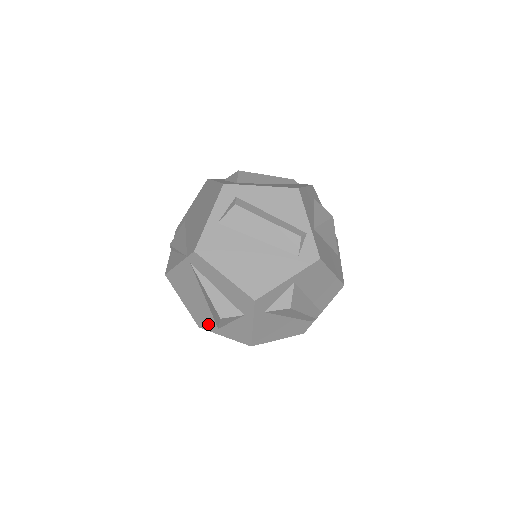
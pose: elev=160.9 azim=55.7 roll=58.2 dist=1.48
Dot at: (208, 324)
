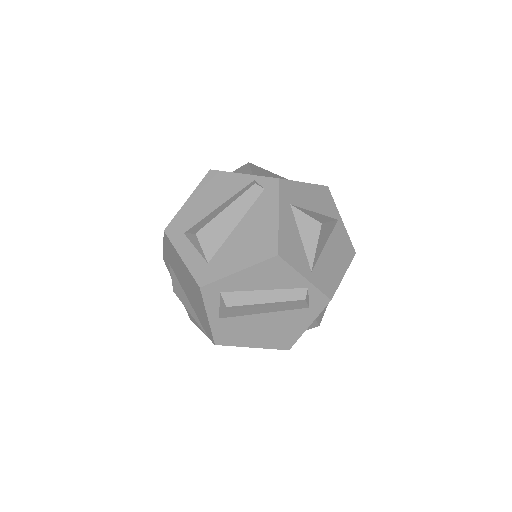
Dot at: occluded
